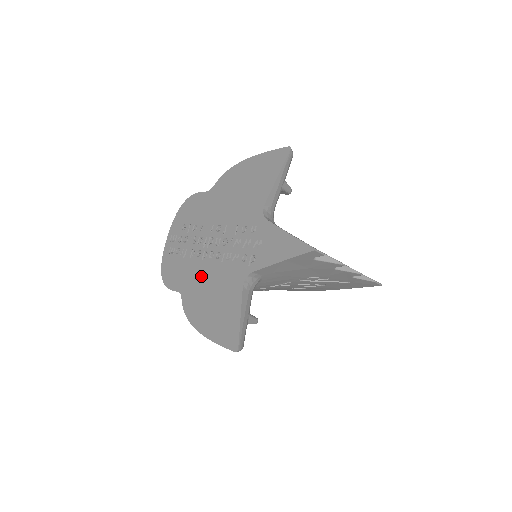
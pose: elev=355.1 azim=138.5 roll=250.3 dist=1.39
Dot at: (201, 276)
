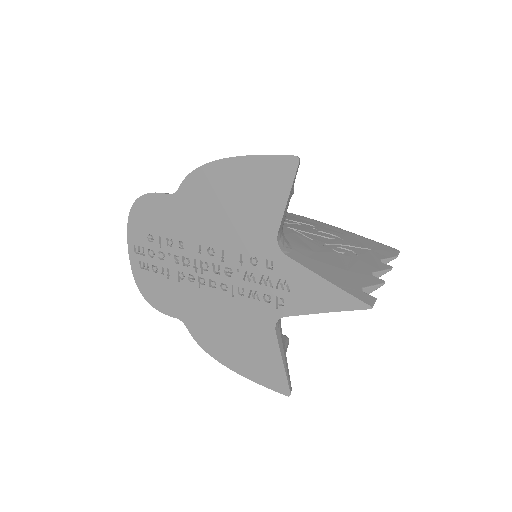
Dot at: (206, 307)
